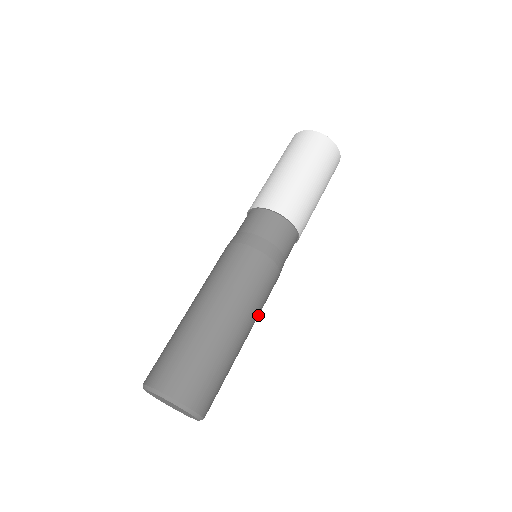
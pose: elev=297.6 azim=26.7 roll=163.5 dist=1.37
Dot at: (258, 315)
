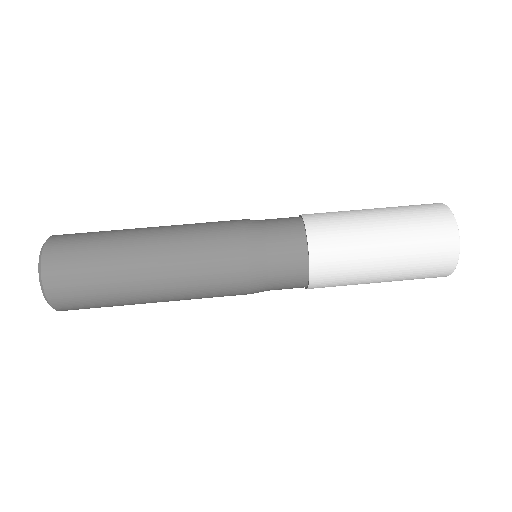
Dot at: (189, 296)
